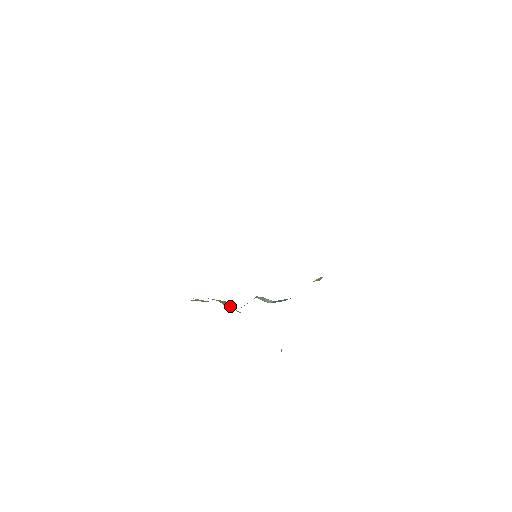
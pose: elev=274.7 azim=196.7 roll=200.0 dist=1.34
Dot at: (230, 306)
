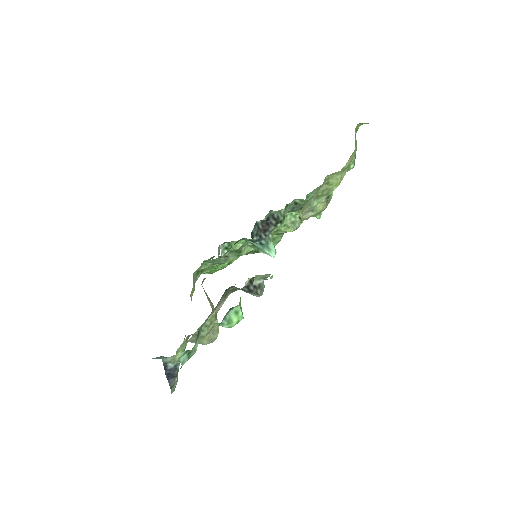
Dot at: (209, 298)
